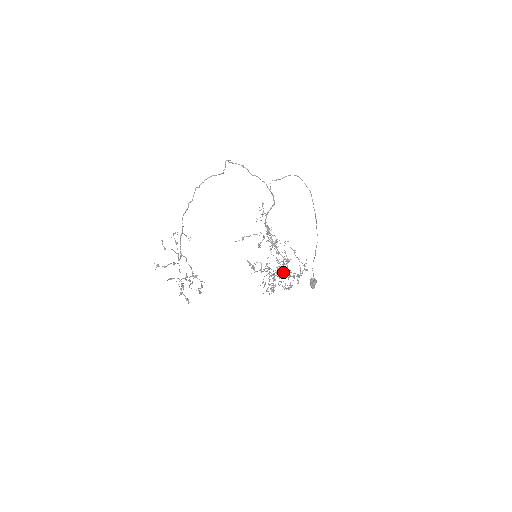
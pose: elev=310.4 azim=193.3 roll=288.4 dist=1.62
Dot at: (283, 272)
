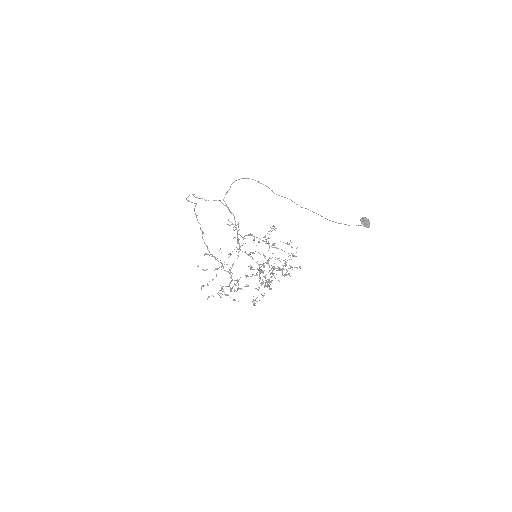
Dot at: (290, 255)
